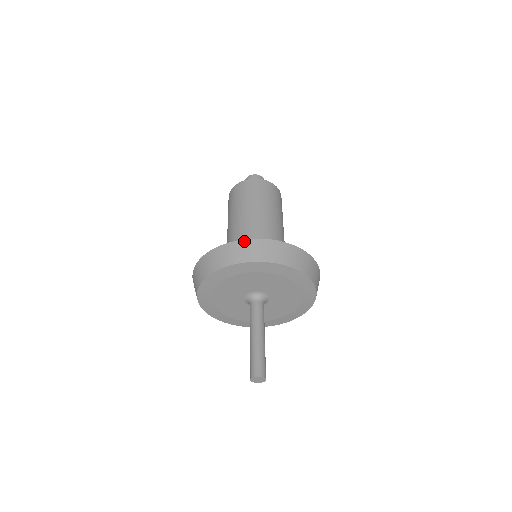
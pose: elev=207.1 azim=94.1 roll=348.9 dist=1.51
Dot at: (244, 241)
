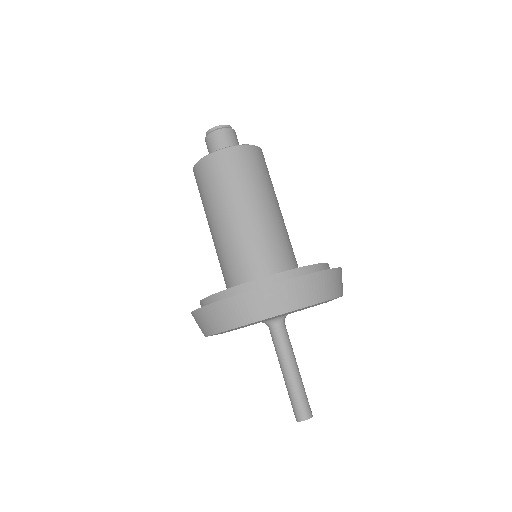
Dot at: (215, 305)
